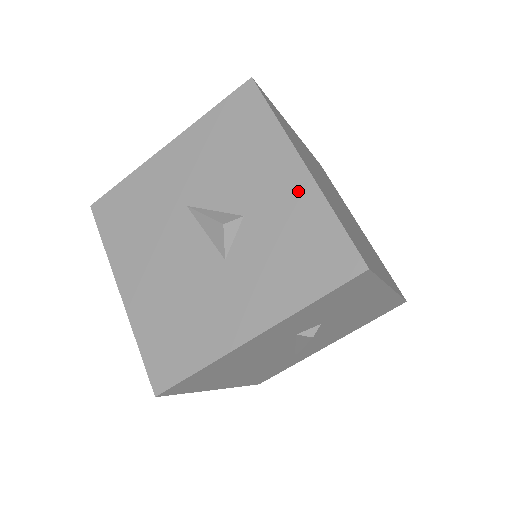
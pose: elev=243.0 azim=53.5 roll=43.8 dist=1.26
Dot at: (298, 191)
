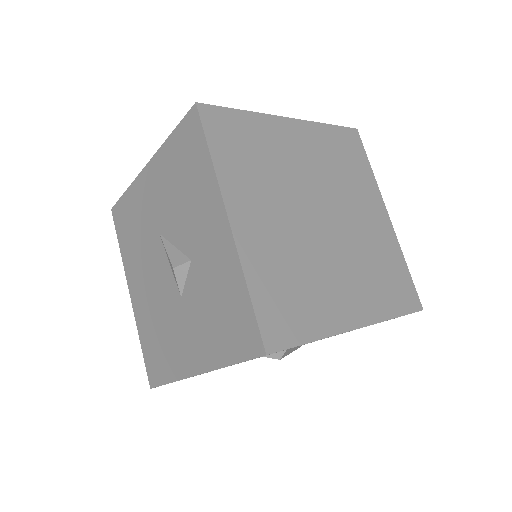
Dot at: (224, 251)
